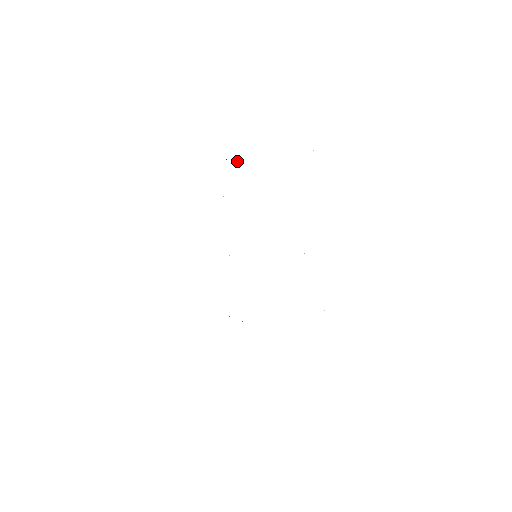
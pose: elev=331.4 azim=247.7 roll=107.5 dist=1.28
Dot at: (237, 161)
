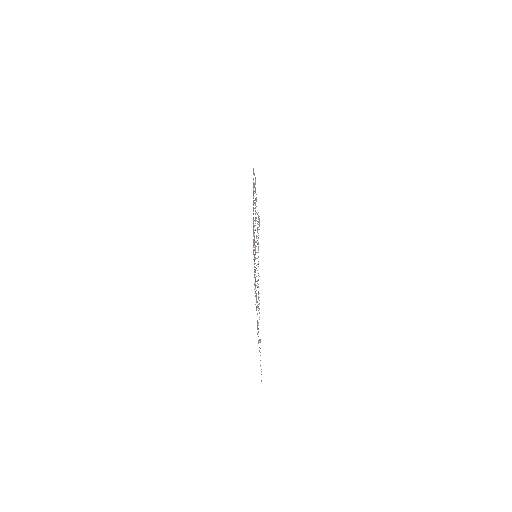
Dot at: (255, 181)
